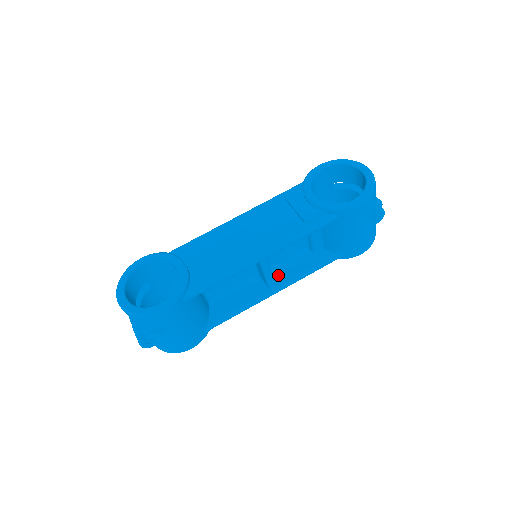
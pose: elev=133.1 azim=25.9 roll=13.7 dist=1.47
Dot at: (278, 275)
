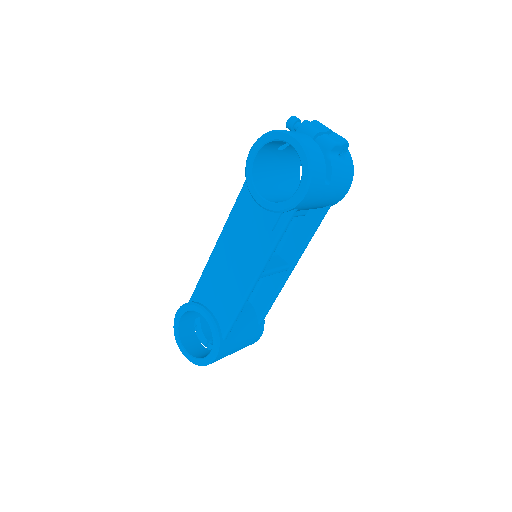
Dot at: (286, 254)
